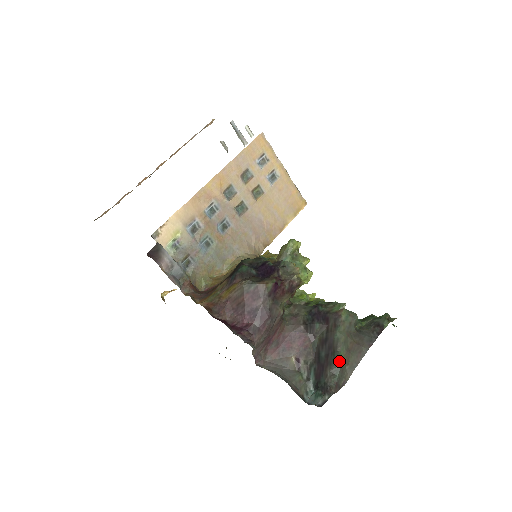
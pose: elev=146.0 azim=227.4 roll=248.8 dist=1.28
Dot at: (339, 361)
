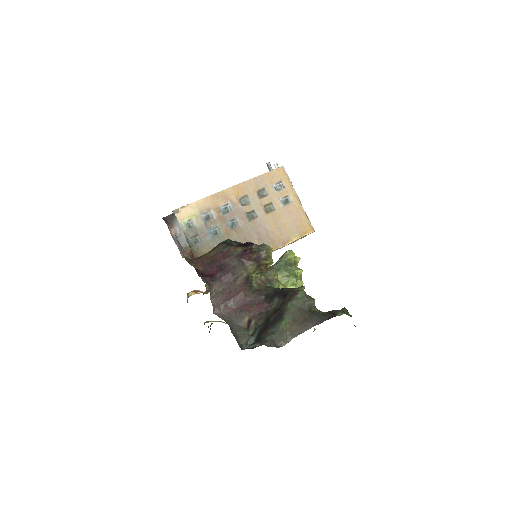
Dot at: (281, 323)
